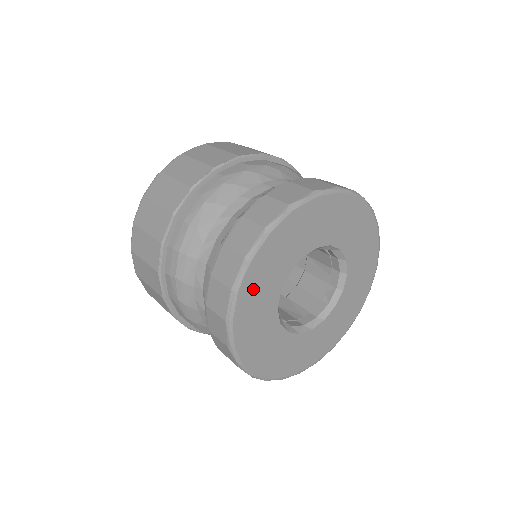
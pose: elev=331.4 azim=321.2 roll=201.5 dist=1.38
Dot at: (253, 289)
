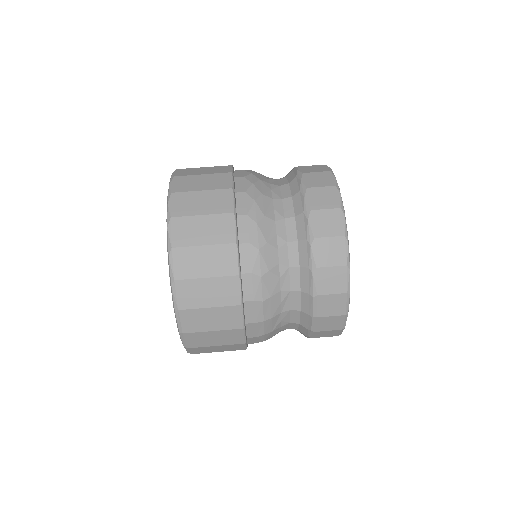
Dot at: occluded
